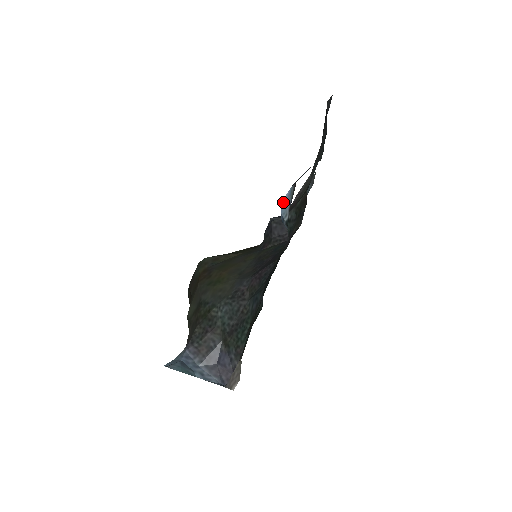
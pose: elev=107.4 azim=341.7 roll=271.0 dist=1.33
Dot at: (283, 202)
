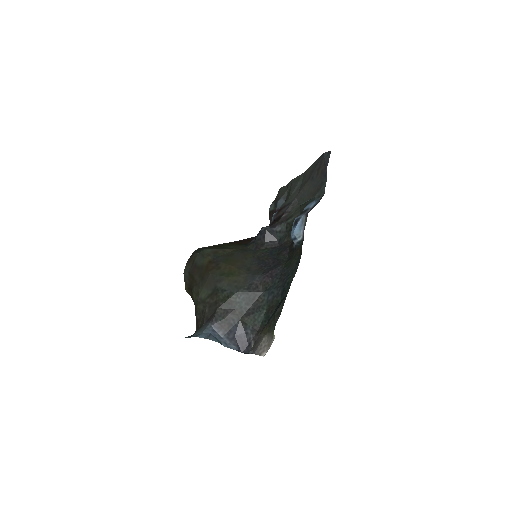
Dot at: (297, 226)
